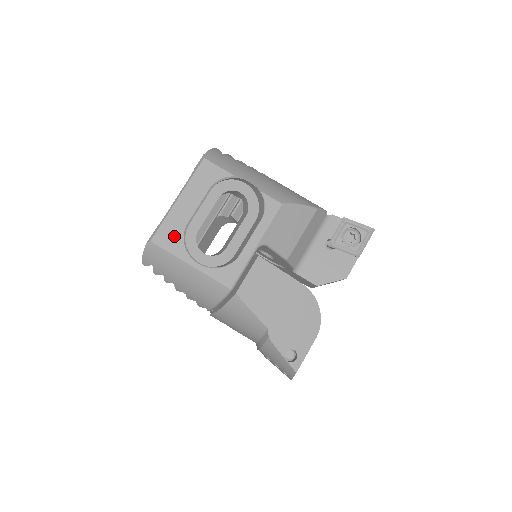
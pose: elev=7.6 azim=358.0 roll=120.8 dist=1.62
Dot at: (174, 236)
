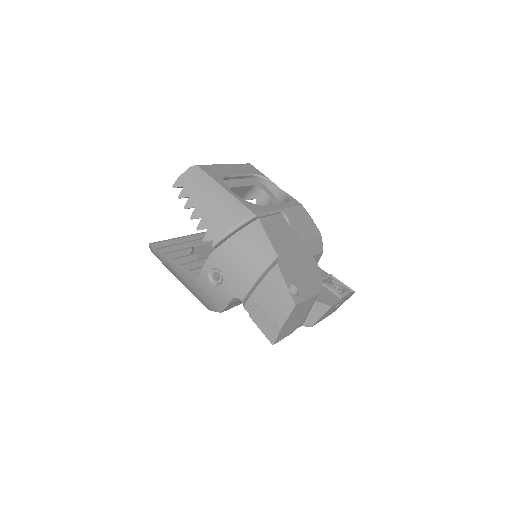
Dot at: (217, 173)
